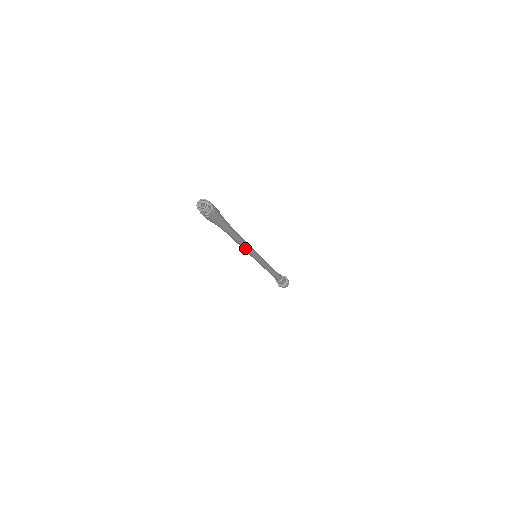
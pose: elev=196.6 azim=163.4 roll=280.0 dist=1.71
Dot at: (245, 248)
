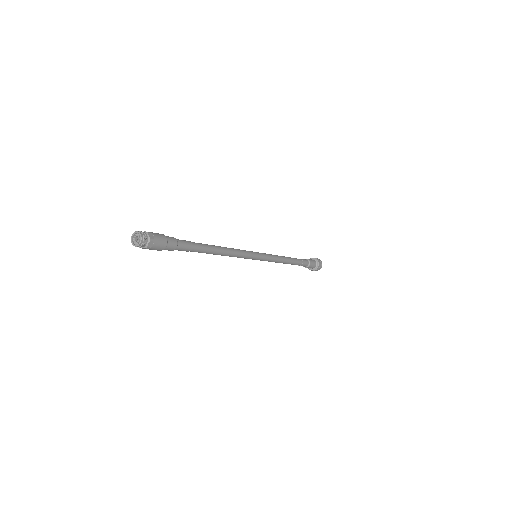
Dot at: (232, 256)
